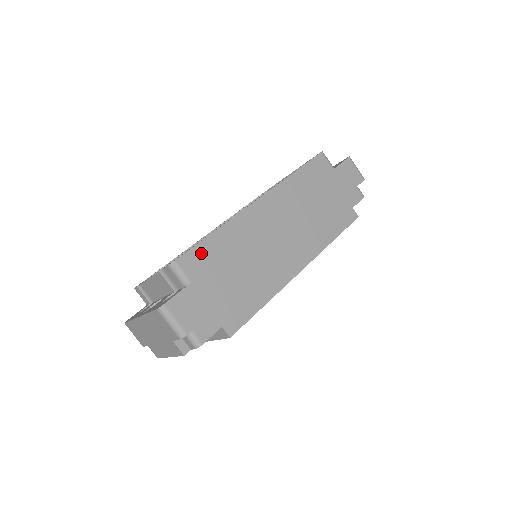
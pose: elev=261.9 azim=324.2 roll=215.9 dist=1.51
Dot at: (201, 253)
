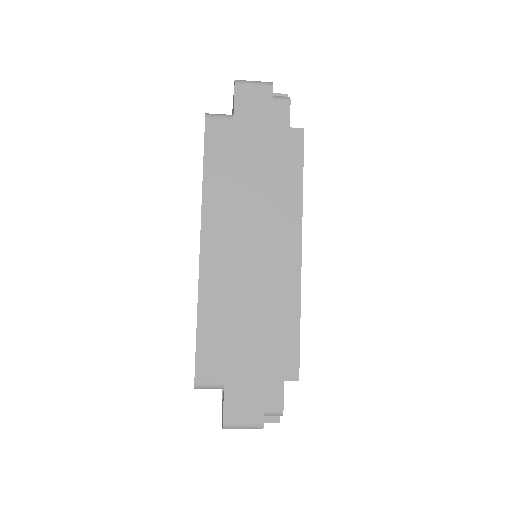
Dot at: (206, 352)
